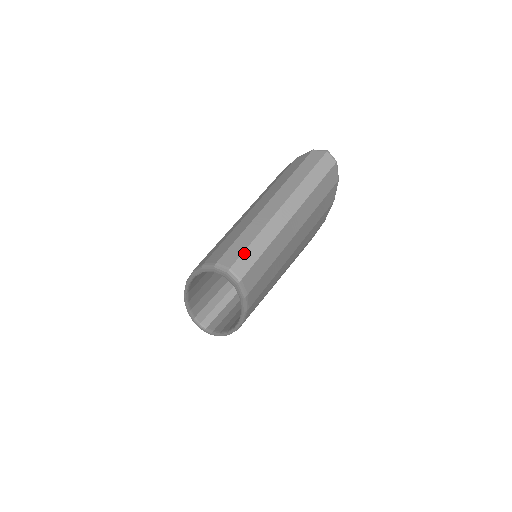
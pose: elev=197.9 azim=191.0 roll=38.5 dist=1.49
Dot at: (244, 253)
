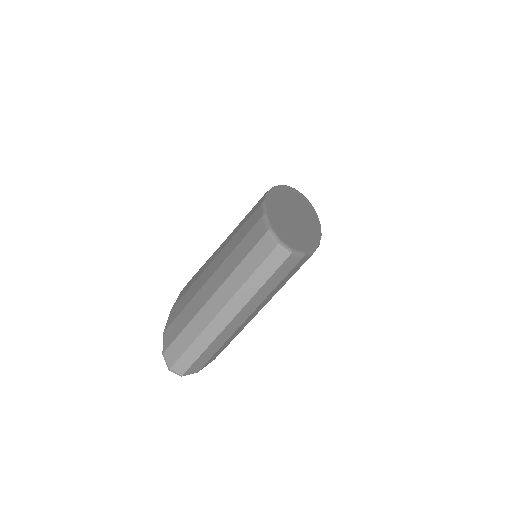
Dot at: (182, 356)
